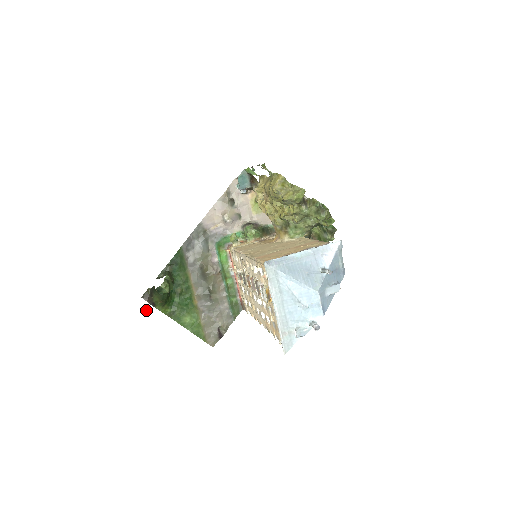
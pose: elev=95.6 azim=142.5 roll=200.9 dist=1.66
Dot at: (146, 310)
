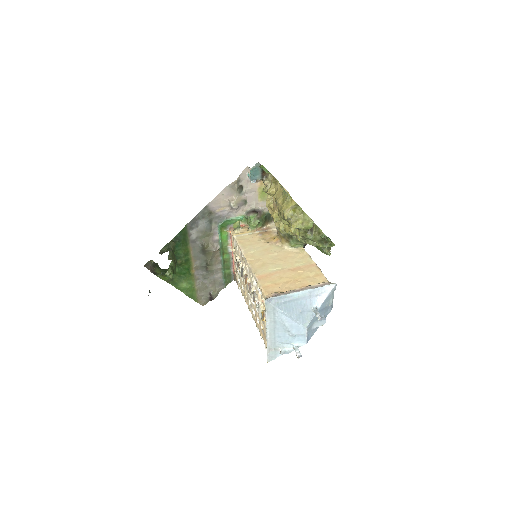
Dot at: (150, 292)
